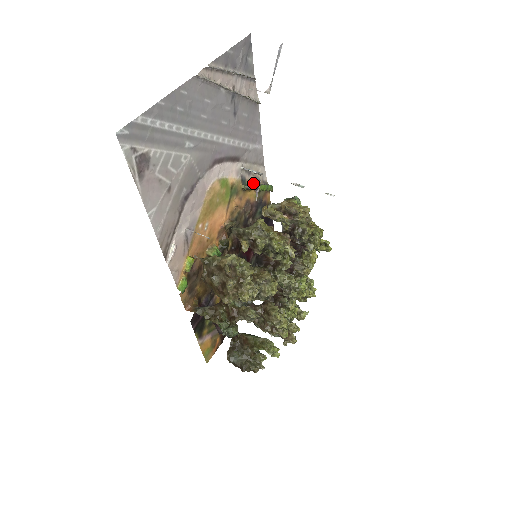
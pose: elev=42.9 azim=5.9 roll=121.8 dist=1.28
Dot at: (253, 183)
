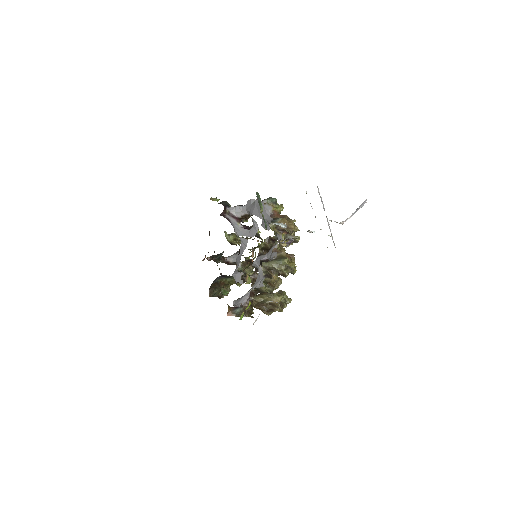
Dot at: (261, 212)
